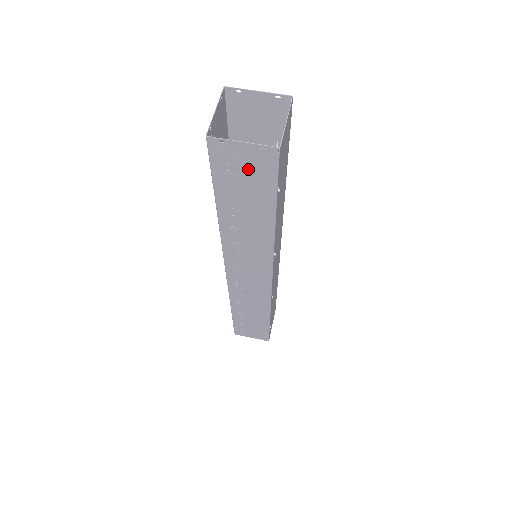
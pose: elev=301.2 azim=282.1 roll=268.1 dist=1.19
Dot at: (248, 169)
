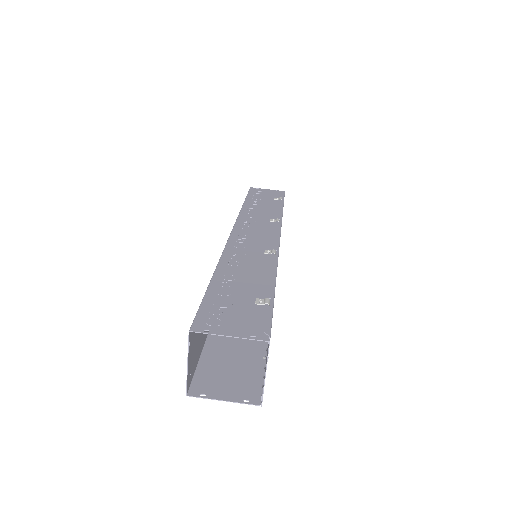
Dot at: (234, 377)
